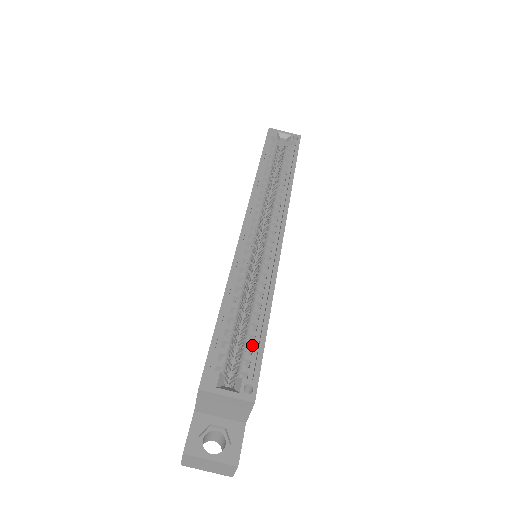
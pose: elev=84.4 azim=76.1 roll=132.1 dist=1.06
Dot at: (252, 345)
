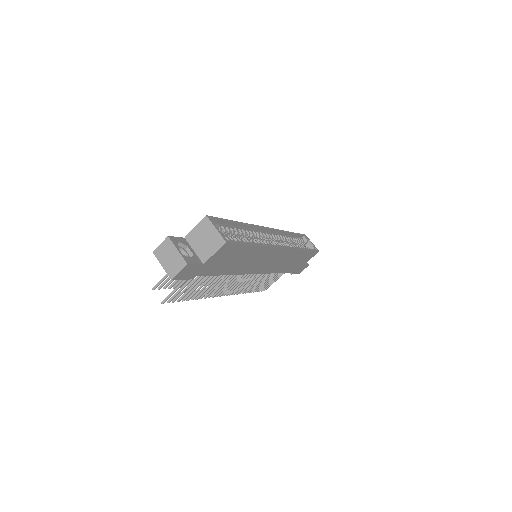
Dot at: occluded
